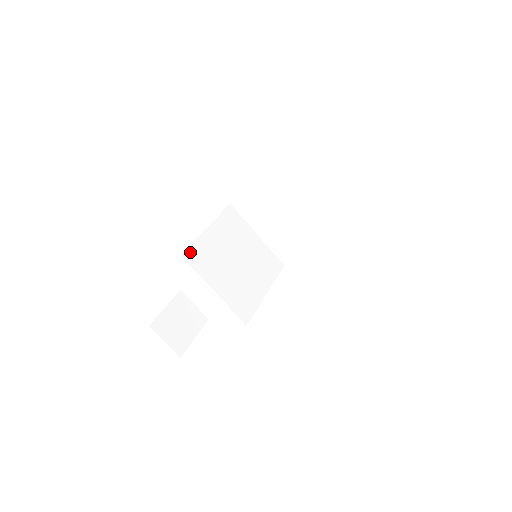
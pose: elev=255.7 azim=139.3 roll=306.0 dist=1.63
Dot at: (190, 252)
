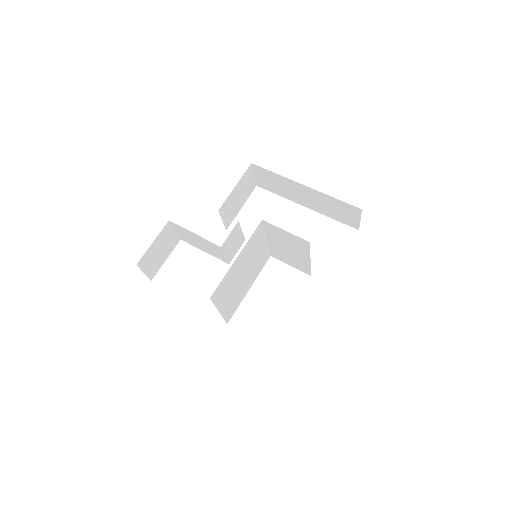
Dot at: (217, 291)
